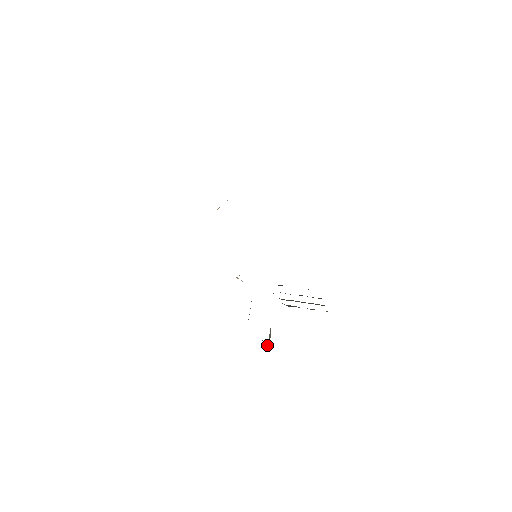
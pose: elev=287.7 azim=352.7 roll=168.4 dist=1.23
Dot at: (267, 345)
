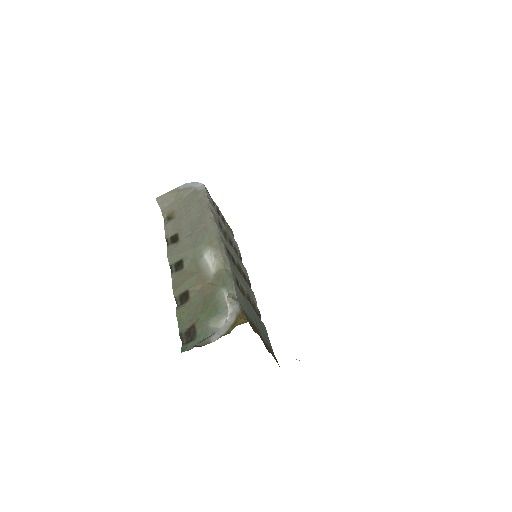
Dot at: (160, 199)
